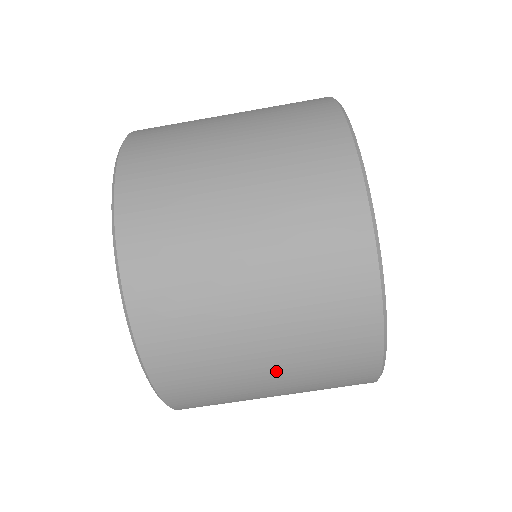
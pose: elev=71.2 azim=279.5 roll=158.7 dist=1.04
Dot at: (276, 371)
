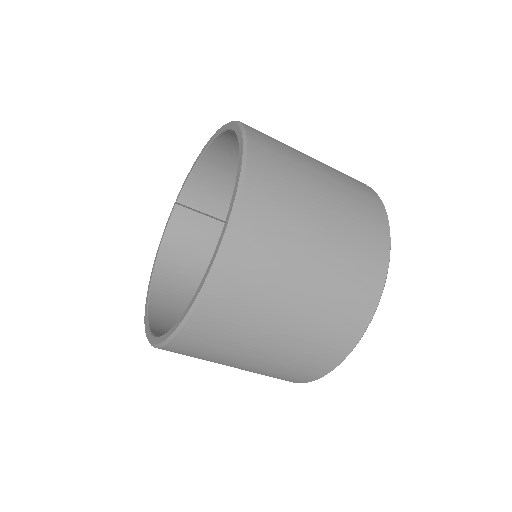
Dot at: occluded
